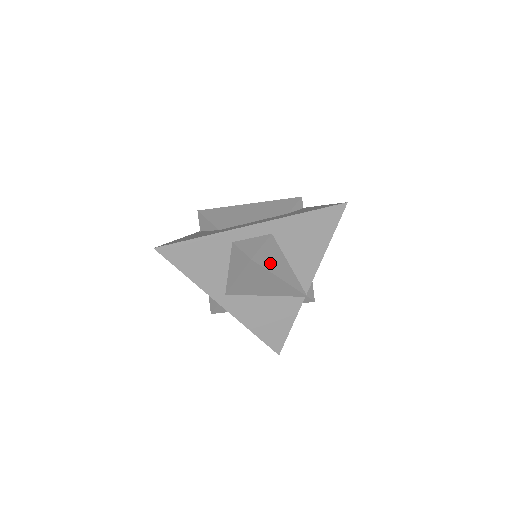
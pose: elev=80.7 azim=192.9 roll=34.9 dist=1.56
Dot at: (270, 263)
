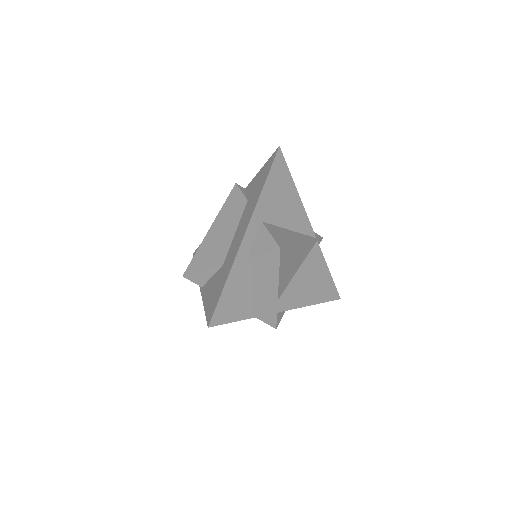
Dot at: (286, 240)
